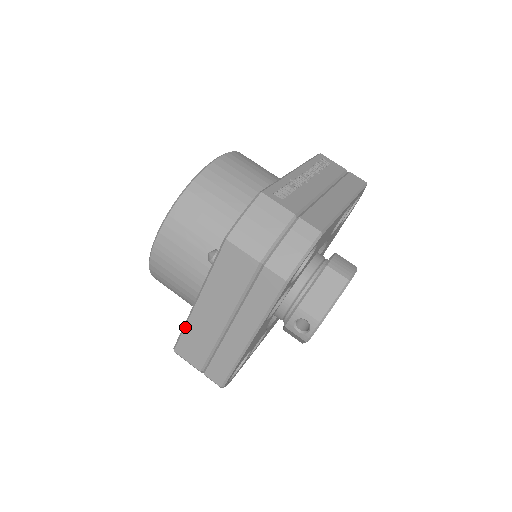
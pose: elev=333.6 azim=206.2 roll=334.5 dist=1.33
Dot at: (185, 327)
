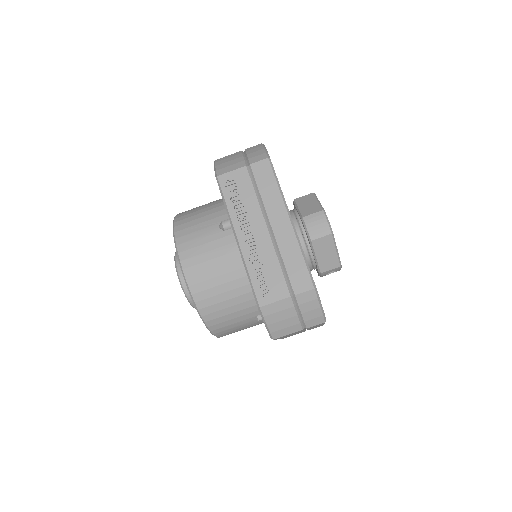
Dot at: occluded
